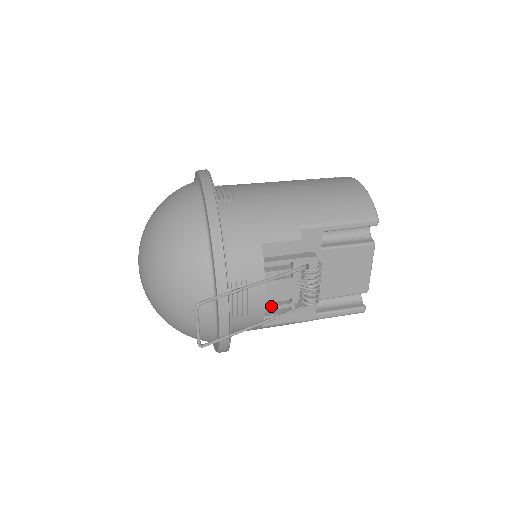
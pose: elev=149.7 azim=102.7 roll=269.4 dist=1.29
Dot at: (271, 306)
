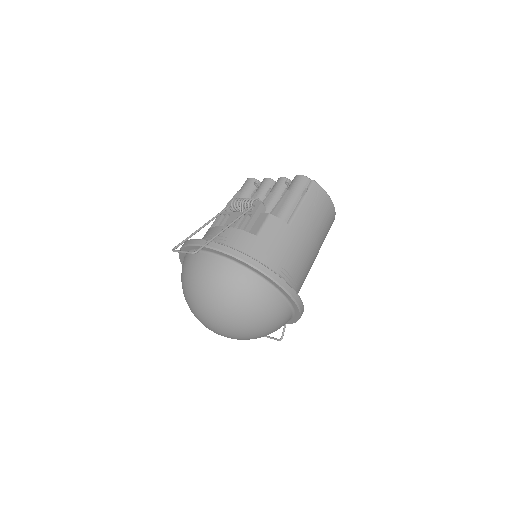
Dot at: occluded
